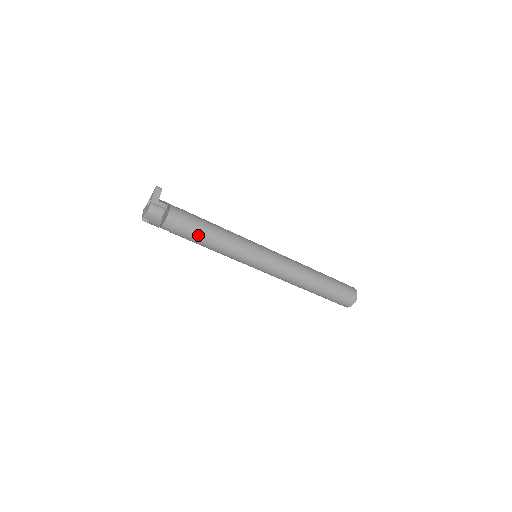
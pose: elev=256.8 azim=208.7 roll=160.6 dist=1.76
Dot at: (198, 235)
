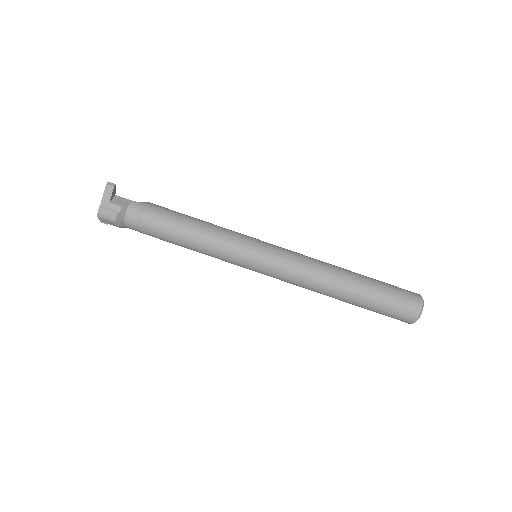
Dot at: (167, 237)
